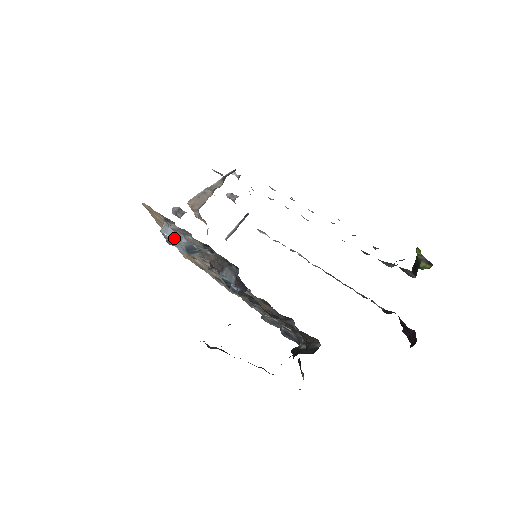
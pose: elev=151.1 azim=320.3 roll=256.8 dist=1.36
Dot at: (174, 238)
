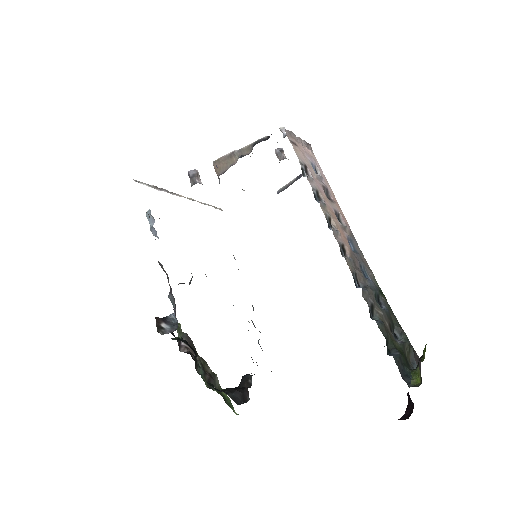
Dot at: (151, 230)
